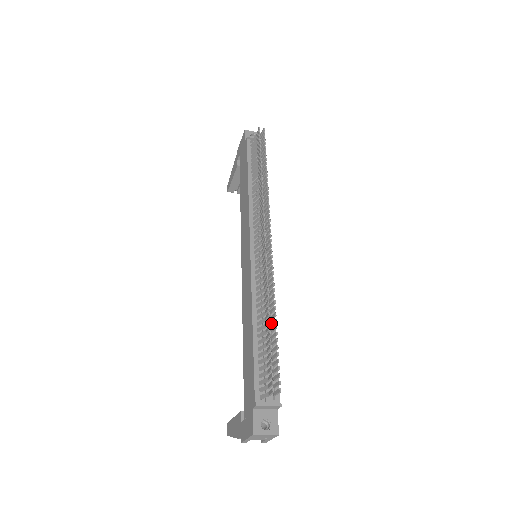
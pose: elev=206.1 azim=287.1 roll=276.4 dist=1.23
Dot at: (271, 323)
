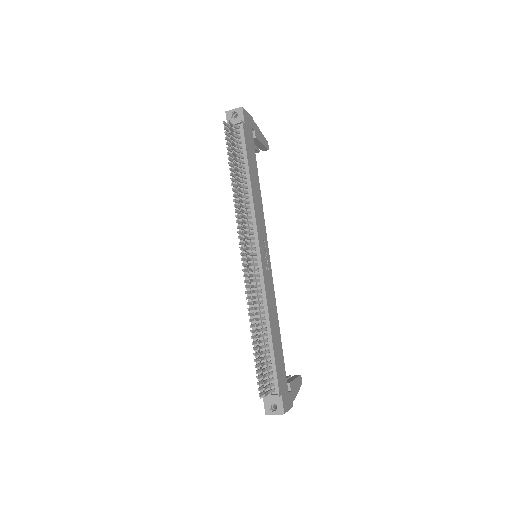
Dot at: (258, 336)
